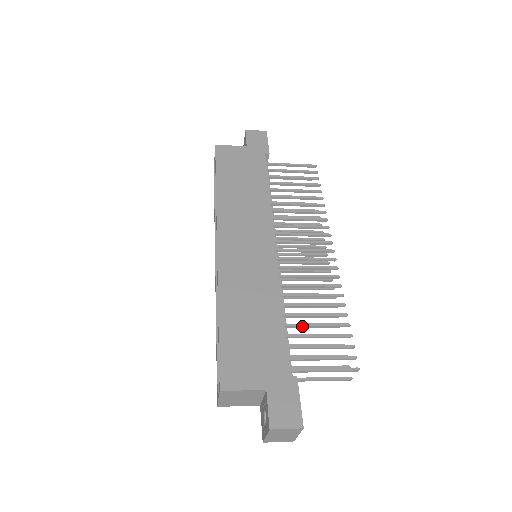
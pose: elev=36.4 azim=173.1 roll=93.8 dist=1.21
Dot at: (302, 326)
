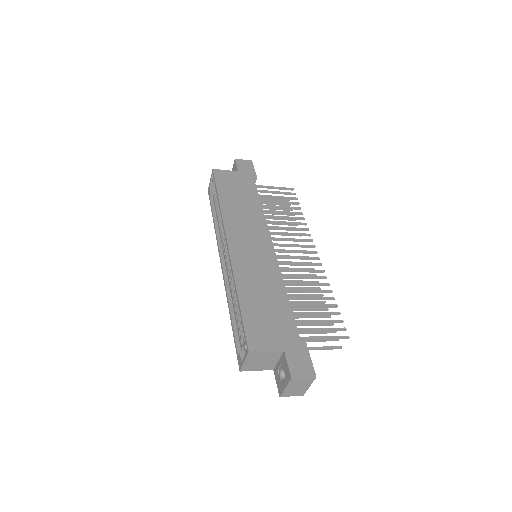
Dot at: (302, 306)
